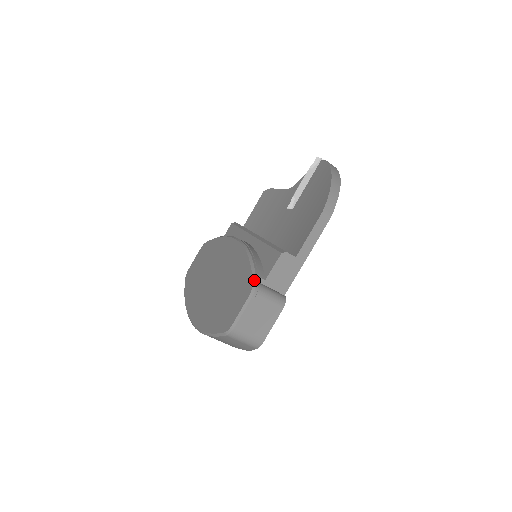
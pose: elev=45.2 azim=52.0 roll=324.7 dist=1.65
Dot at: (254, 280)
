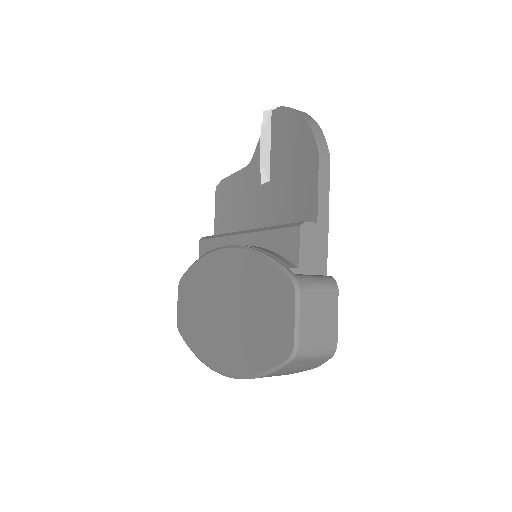
Dot at: (288, 274)
